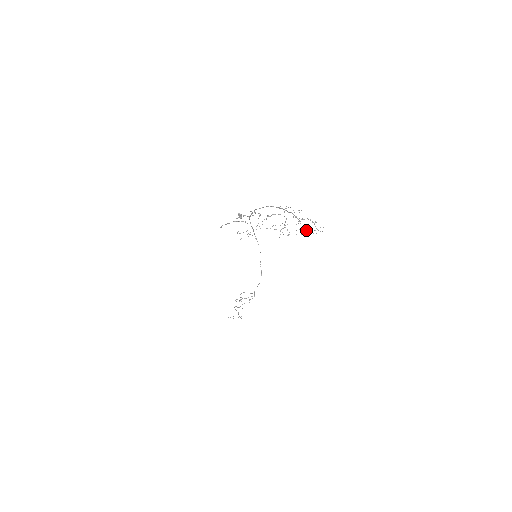
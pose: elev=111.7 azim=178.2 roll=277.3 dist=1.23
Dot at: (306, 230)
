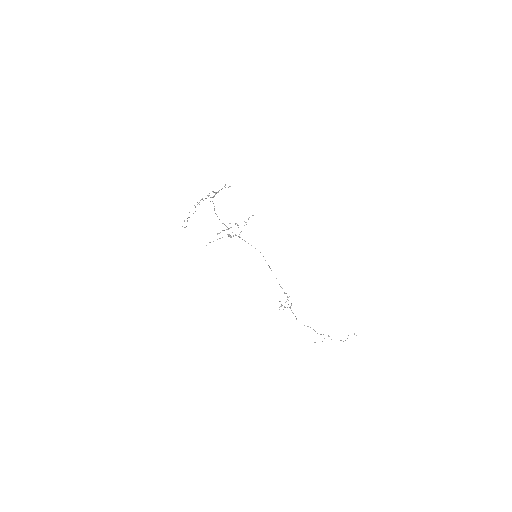
Dot at: occluded
